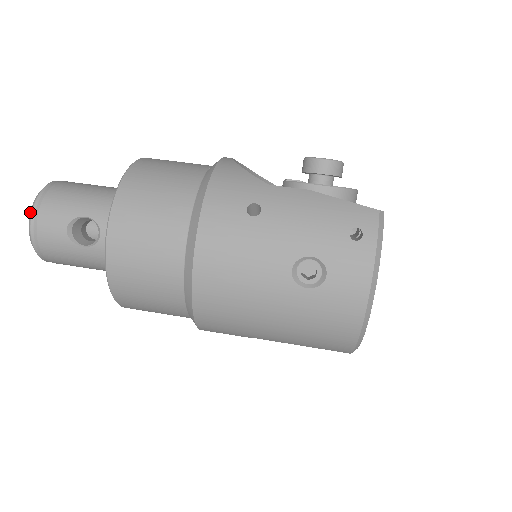
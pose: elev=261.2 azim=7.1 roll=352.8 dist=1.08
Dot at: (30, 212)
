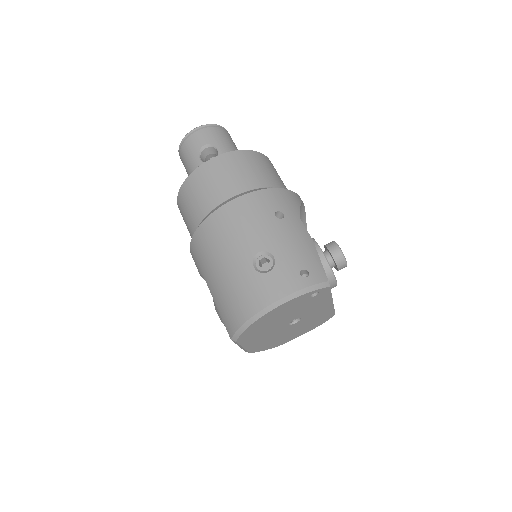
Dot at: (202, 125)
